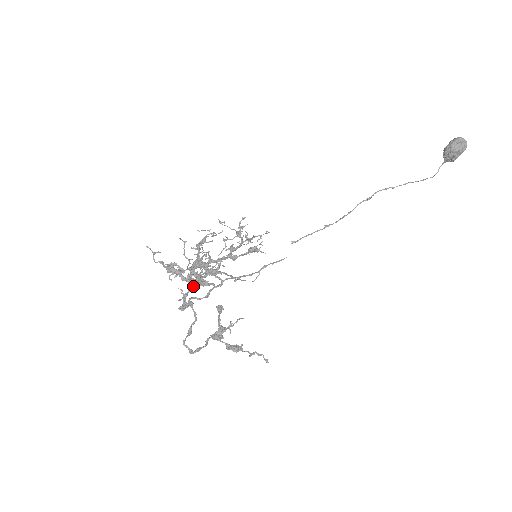
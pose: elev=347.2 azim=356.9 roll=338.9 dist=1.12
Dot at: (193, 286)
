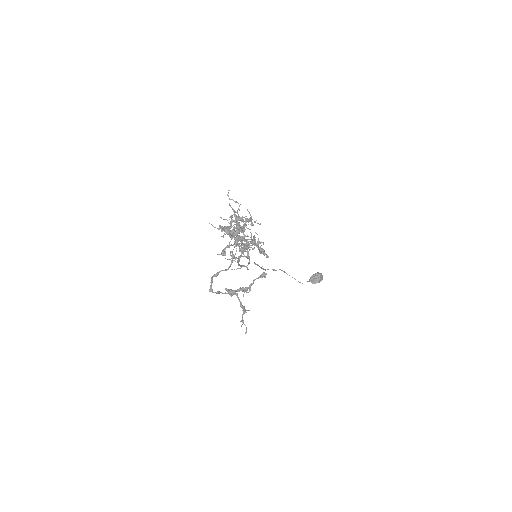
Dot at: (235, 244)
